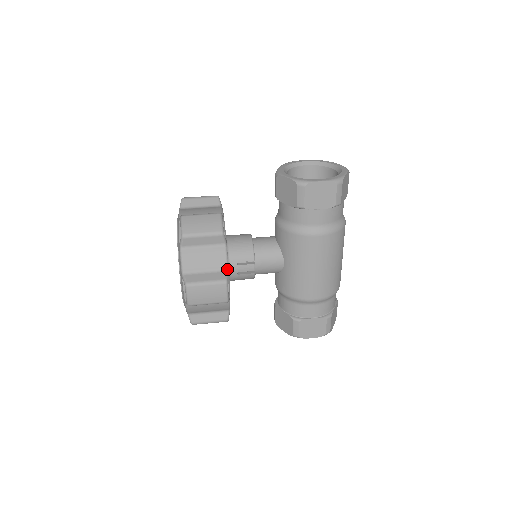
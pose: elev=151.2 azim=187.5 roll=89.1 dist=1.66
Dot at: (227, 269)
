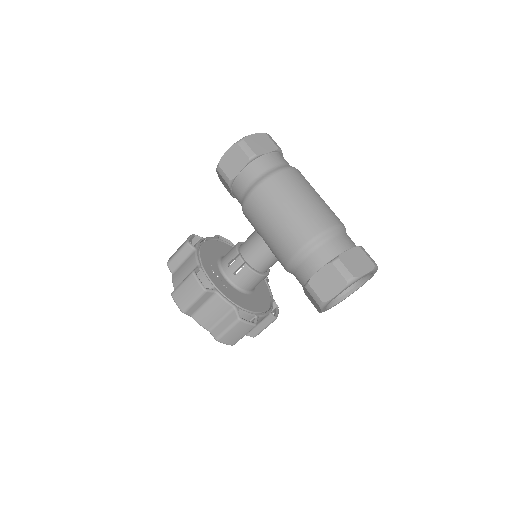
Dot at: (198, 265)
